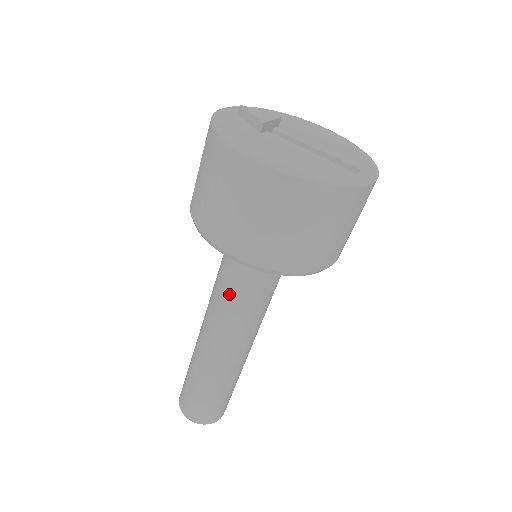
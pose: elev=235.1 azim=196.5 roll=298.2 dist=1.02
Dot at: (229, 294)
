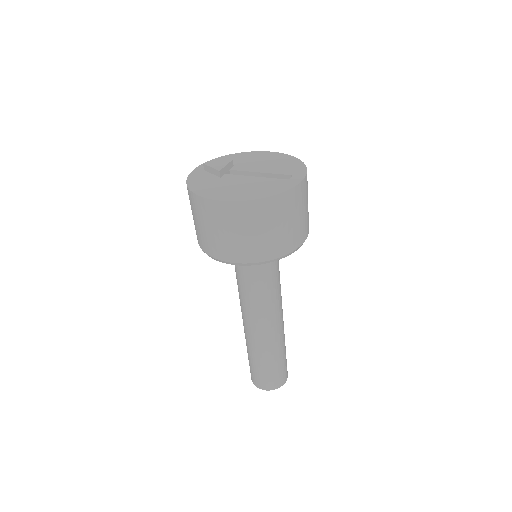
Dot at: (247, 288)
